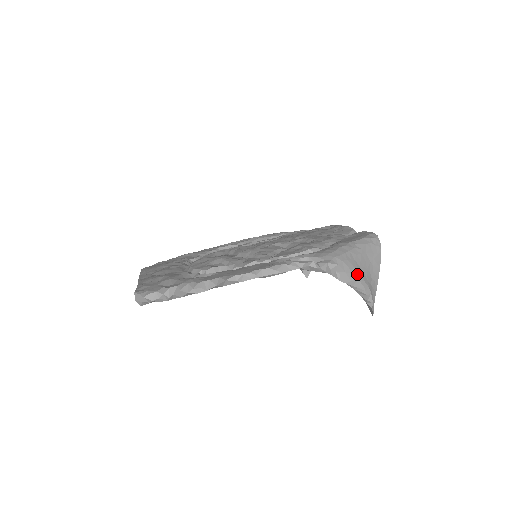
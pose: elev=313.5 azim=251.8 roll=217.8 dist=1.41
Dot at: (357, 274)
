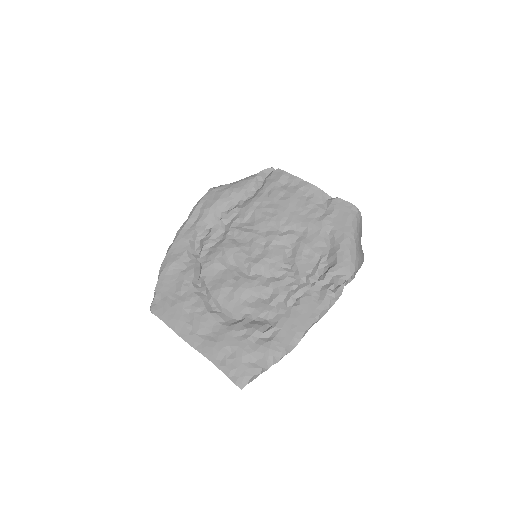
Dot at: (363, 259)
